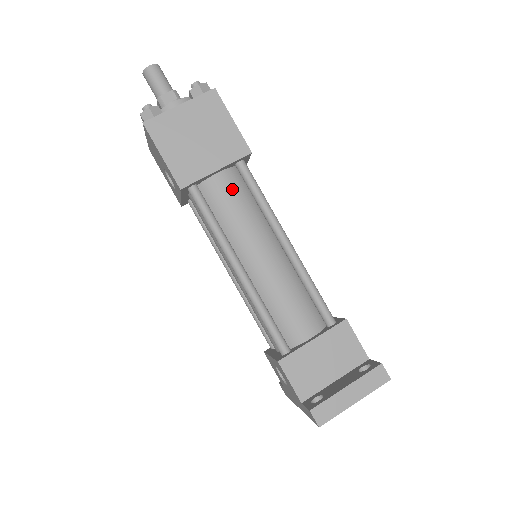
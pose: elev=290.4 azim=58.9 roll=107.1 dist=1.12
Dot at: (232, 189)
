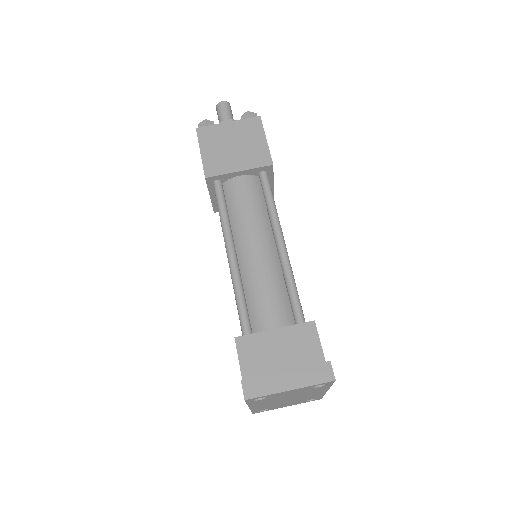
Dot at: (249, 190)
